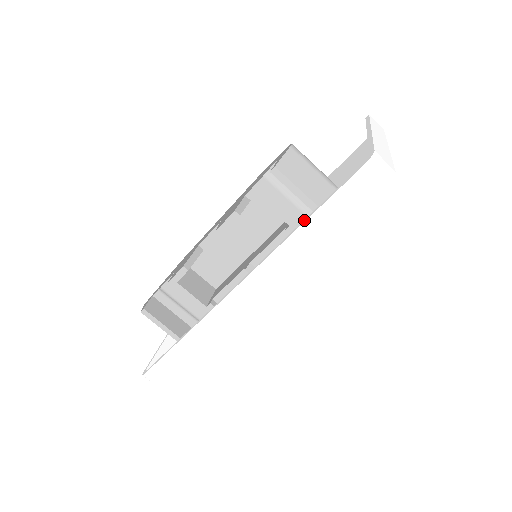
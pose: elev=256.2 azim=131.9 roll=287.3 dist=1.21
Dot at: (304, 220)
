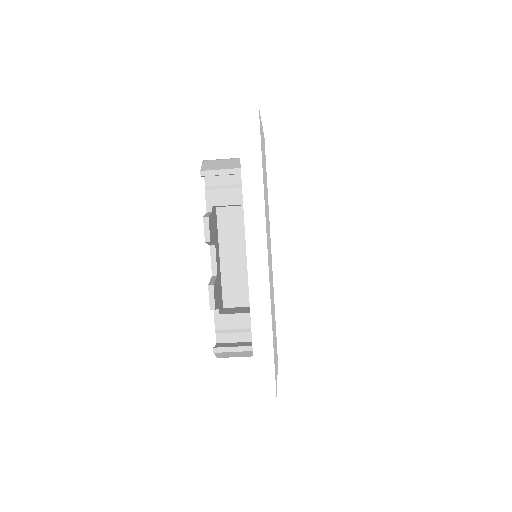
Dot at: occluded
